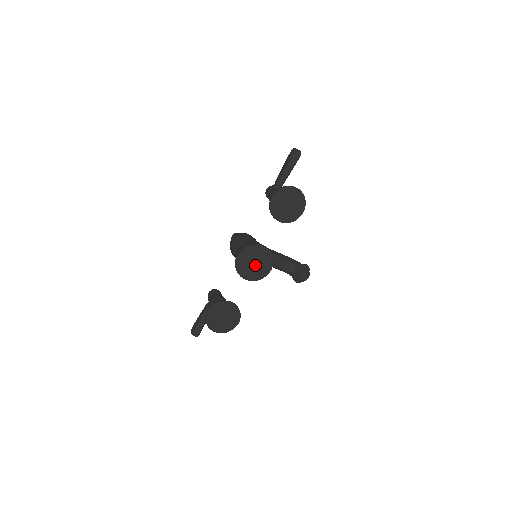
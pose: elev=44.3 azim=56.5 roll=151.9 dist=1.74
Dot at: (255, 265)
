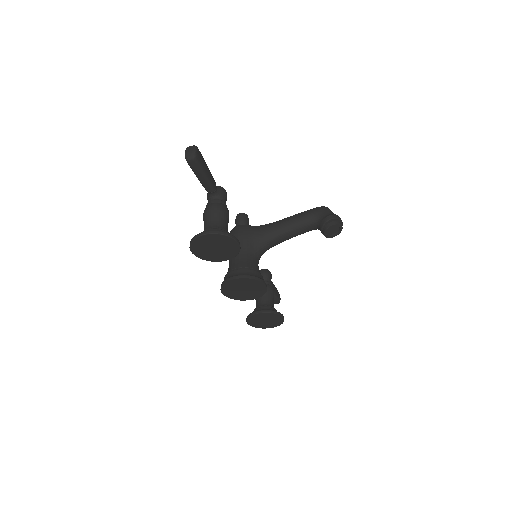
Dot at: (246, 290)
